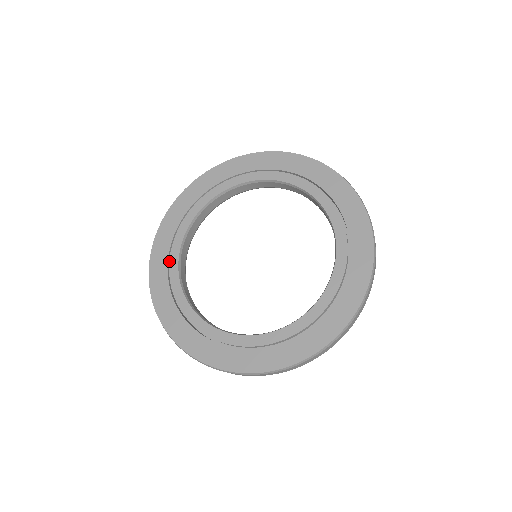
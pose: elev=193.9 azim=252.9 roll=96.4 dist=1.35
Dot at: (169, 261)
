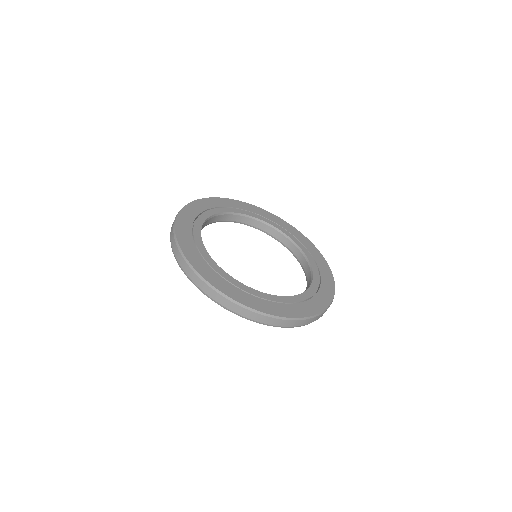
Dot at: (194, 223)
